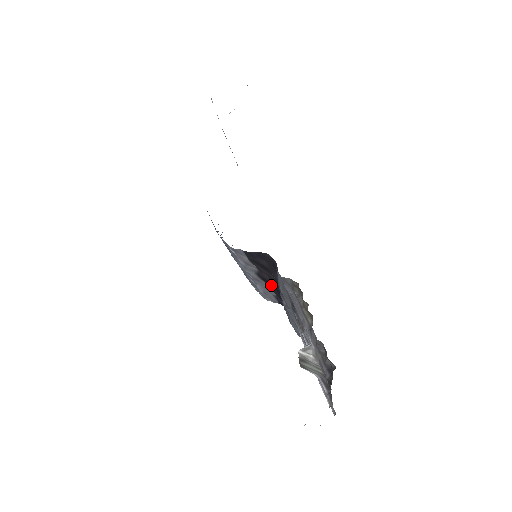
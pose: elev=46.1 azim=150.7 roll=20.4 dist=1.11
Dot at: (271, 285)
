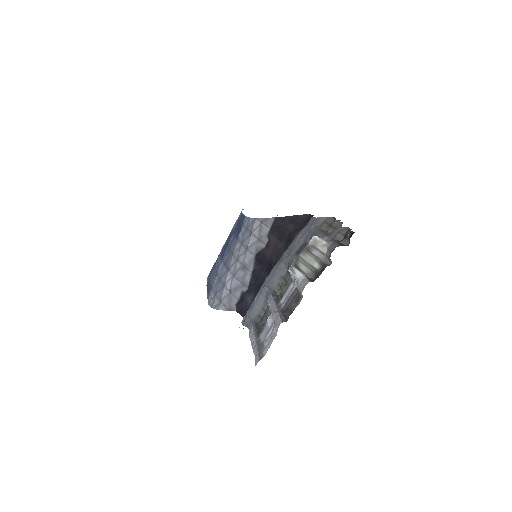
Dot at: (263, 265)
